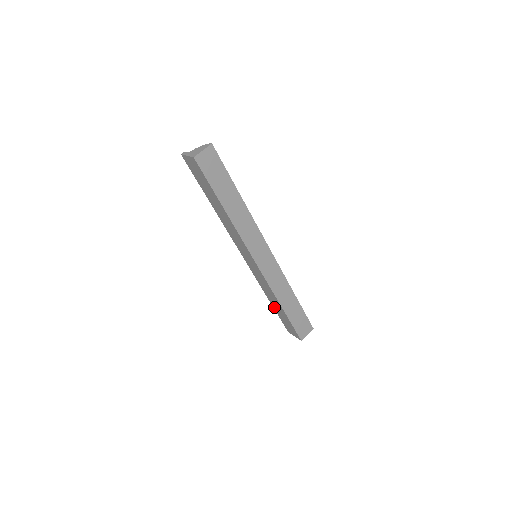
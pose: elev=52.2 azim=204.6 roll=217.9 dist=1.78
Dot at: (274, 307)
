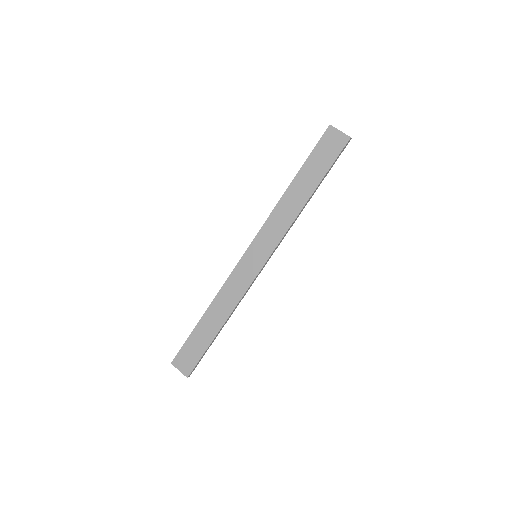
Dot at: occluded
